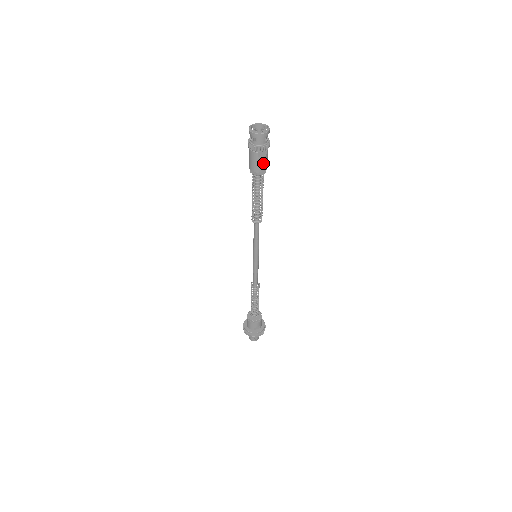
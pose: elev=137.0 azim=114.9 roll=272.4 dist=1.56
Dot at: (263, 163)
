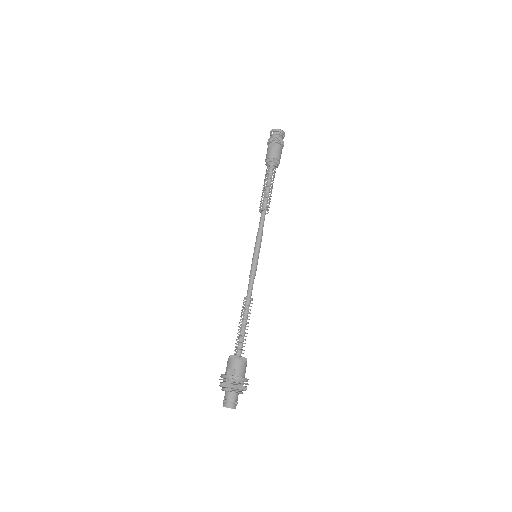
Dot at: (272, 151)
